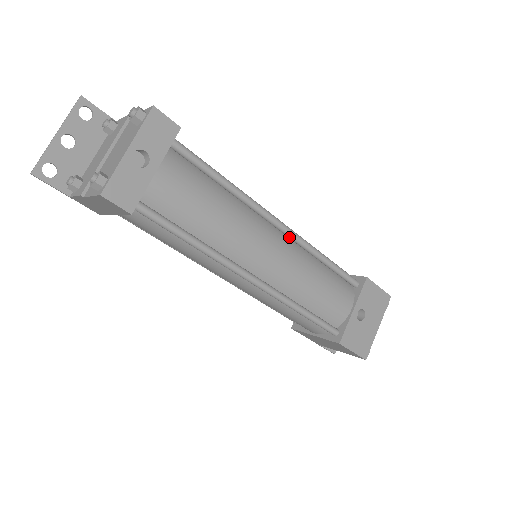
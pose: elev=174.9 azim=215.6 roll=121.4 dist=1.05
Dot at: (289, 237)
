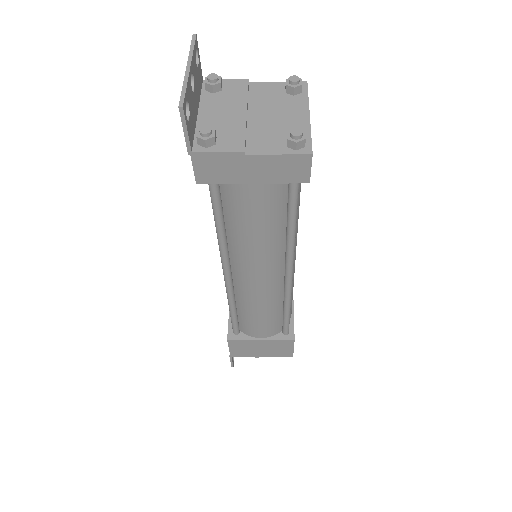
Dot at: occluded
